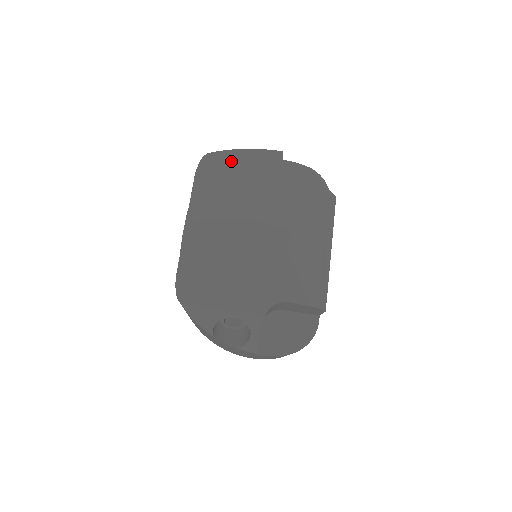
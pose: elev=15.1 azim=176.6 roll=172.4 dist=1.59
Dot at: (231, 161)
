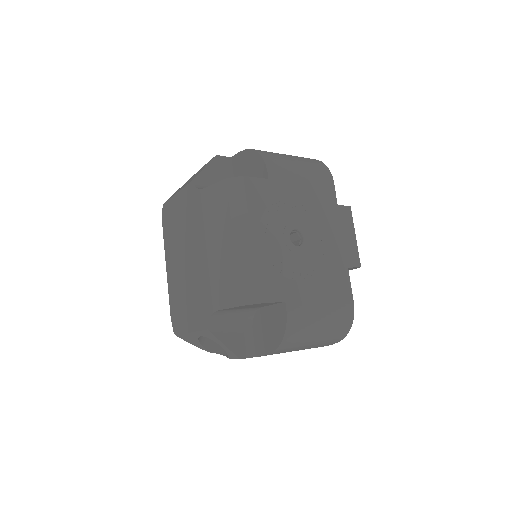
Dot at: (172, 201)
